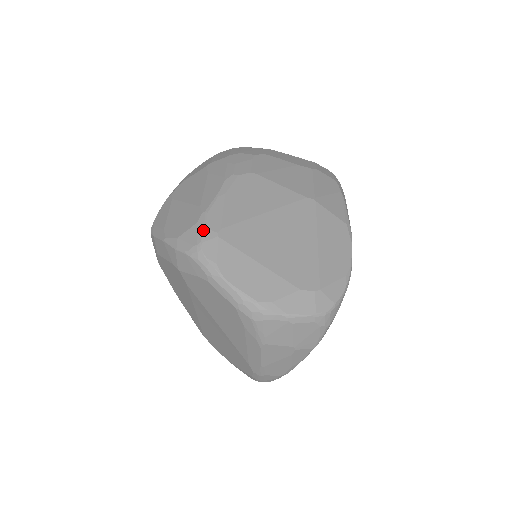
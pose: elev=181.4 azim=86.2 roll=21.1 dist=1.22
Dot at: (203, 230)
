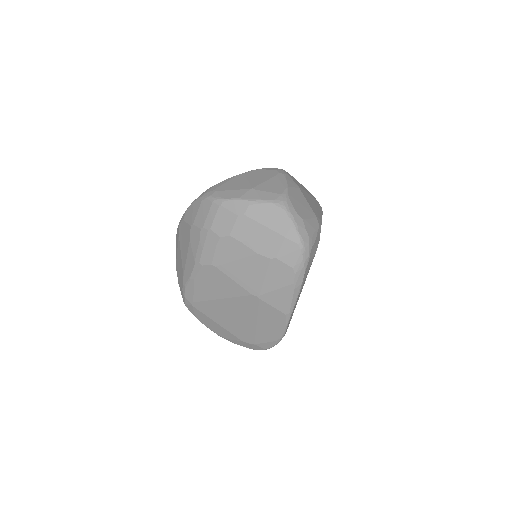
Dot at: (184, 298)
